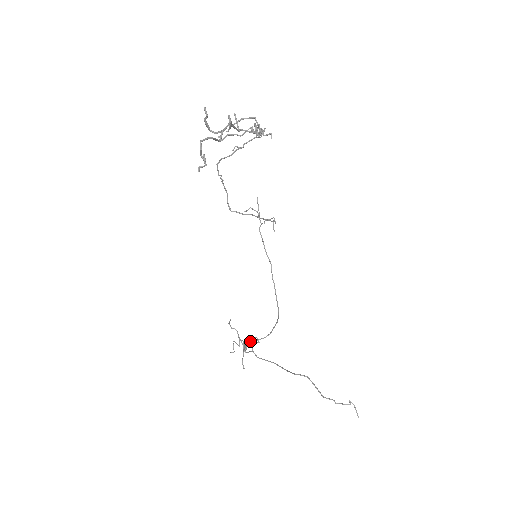
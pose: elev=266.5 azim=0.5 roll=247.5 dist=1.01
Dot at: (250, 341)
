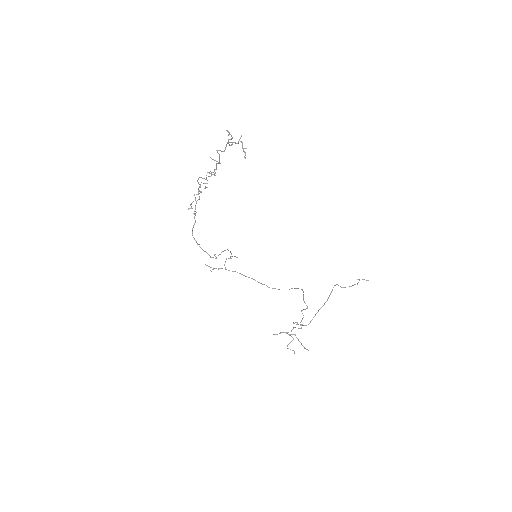
Dot at: (303, 299)
